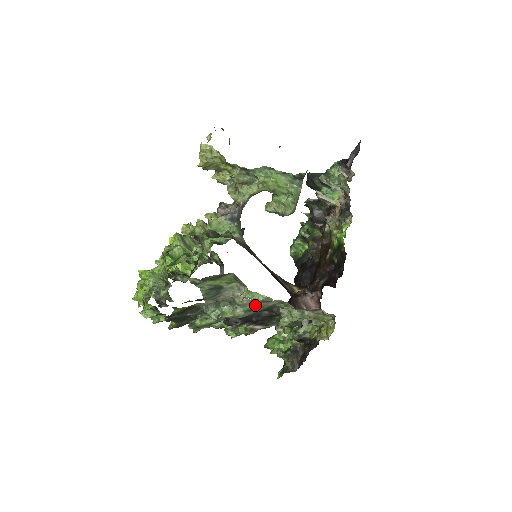
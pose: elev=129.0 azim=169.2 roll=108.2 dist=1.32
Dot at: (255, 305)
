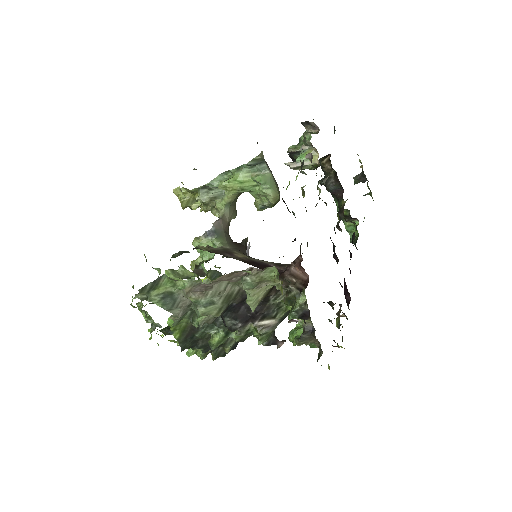
Dot at: (208, 296)
